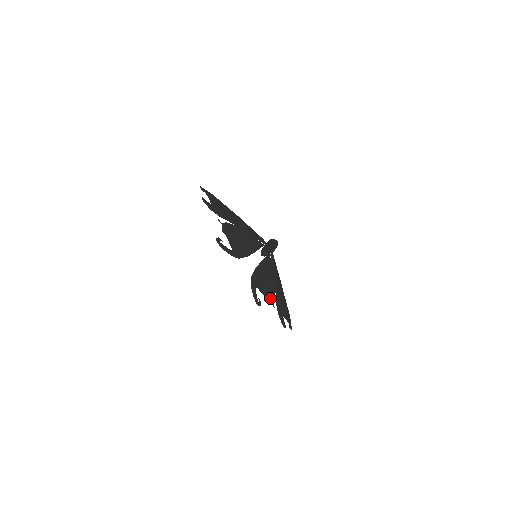
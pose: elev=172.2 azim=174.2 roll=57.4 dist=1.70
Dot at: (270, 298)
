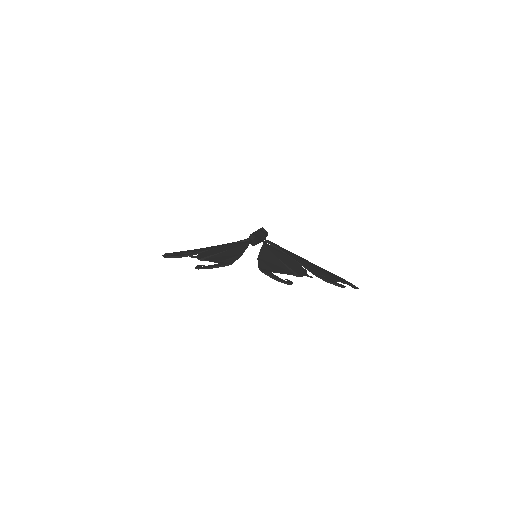
Dot at: (300, 273)
